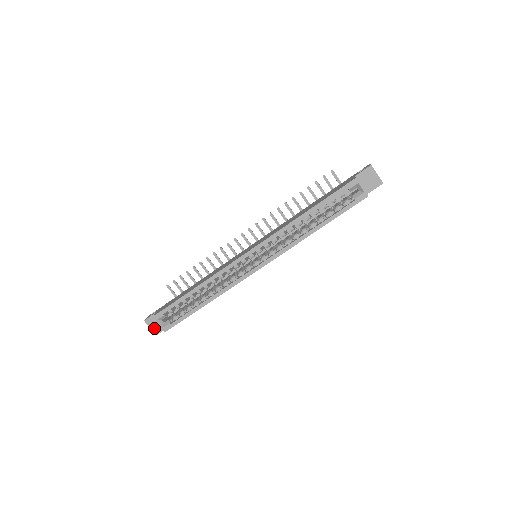
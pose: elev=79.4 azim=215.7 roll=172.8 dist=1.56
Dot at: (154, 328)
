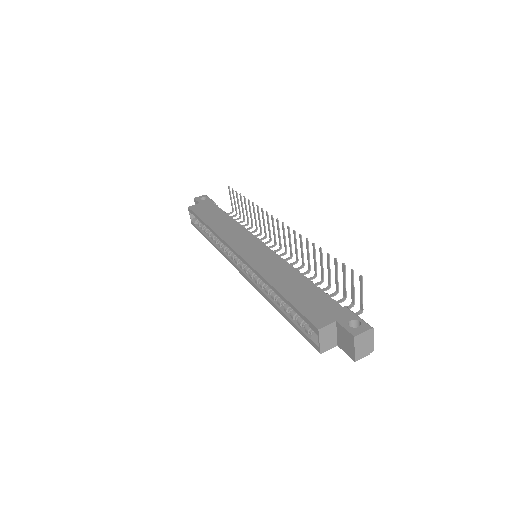
Dot at: occluded
